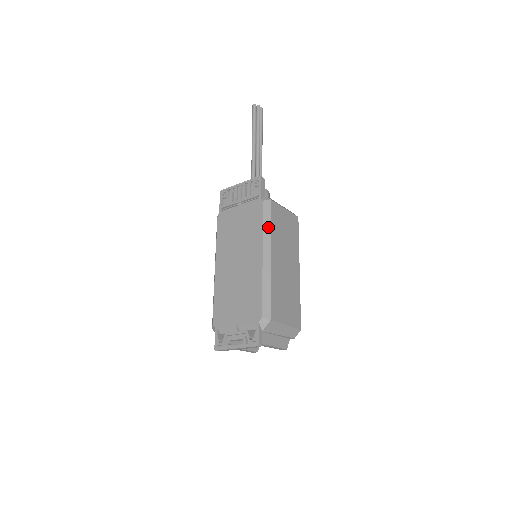
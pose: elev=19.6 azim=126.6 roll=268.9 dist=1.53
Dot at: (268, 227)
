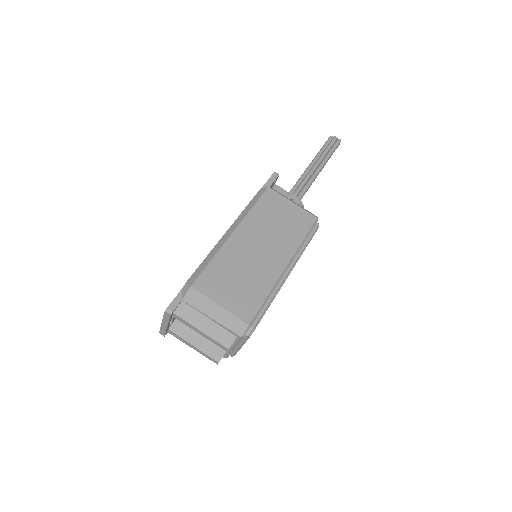
Dot at: (249, 208)
